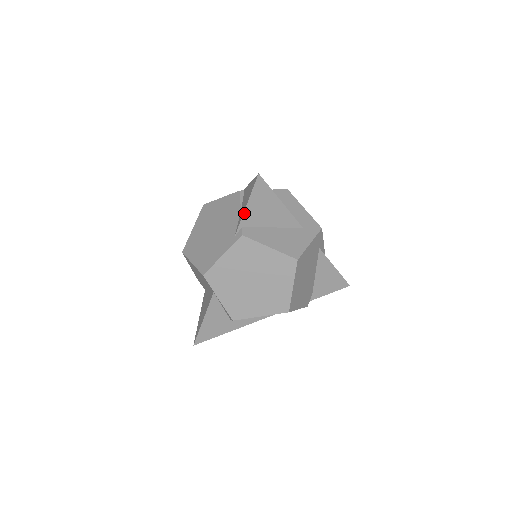
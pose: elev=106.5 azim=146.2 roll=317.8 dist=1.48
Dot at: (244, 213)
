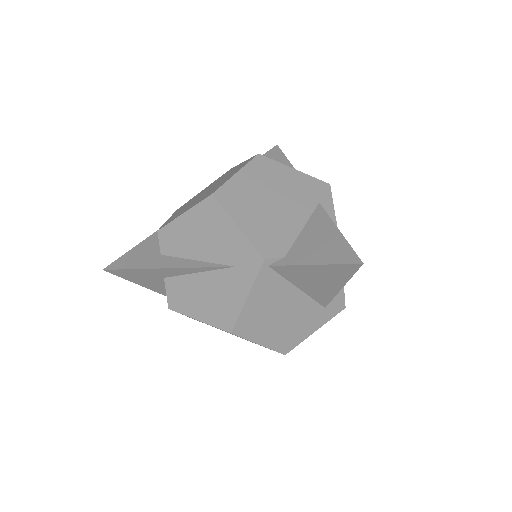
Dot at: occluded
